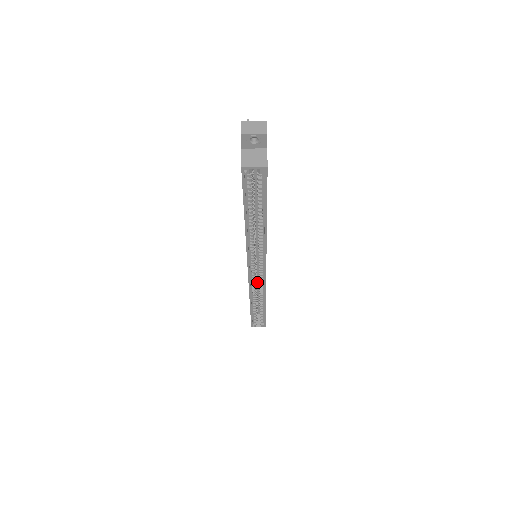
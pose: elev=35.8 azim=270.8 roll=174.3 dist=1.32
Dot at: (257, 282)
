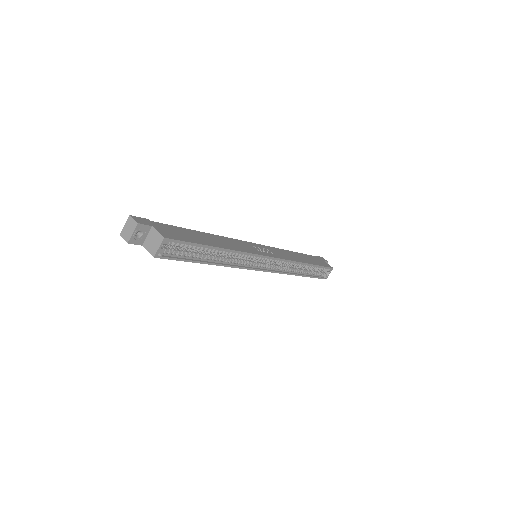
Dot at: occluded
